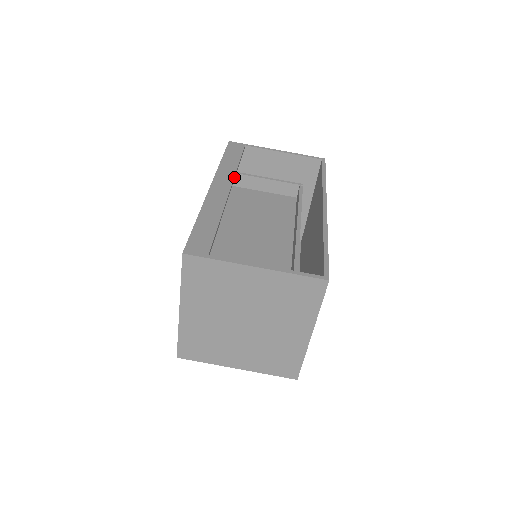
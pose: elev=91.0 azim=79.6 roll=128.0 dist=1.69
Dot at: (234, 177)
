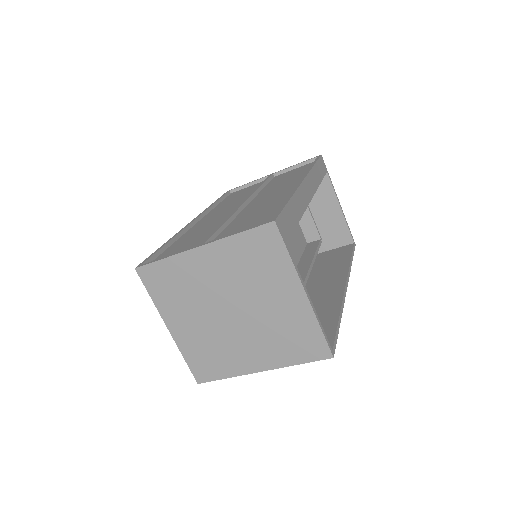
Dot at: (315, 191)
